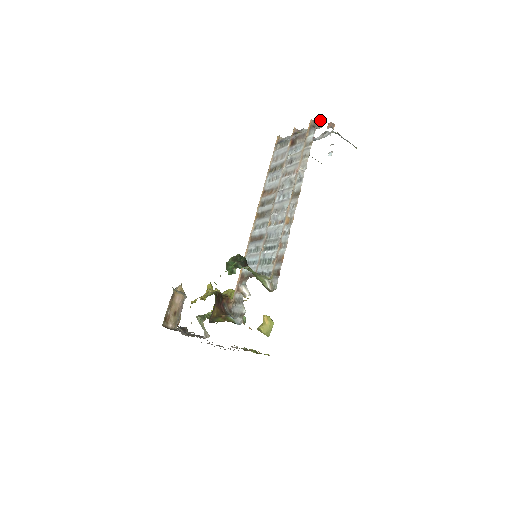
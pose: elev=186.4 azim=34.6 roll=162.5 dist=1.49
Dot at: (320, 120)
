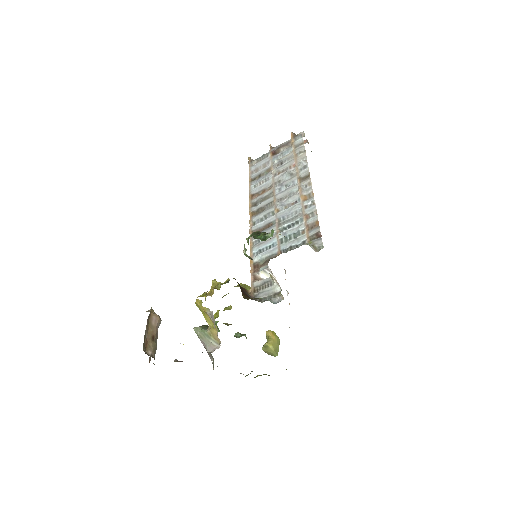
Dot at: (300, 133)
